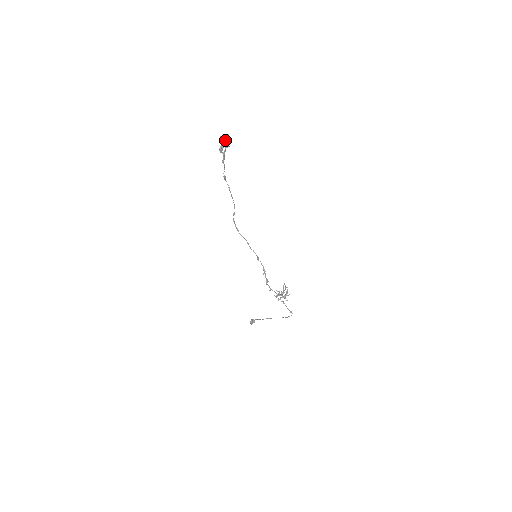
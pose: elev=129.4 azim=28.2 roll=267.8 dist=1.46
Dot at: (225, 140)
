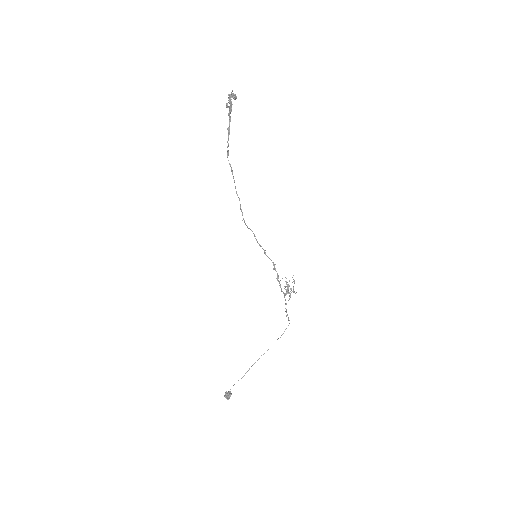
Dot at: (234, 97)
